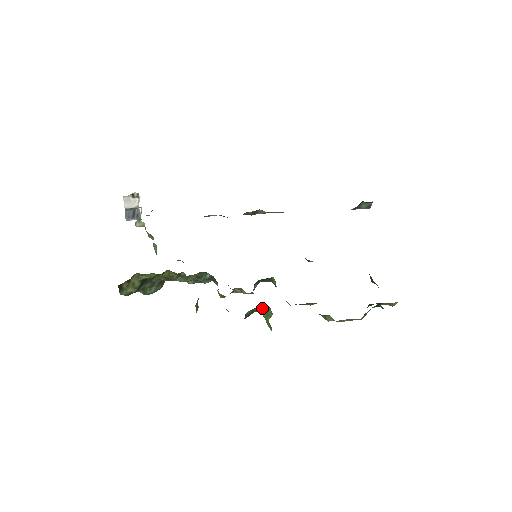
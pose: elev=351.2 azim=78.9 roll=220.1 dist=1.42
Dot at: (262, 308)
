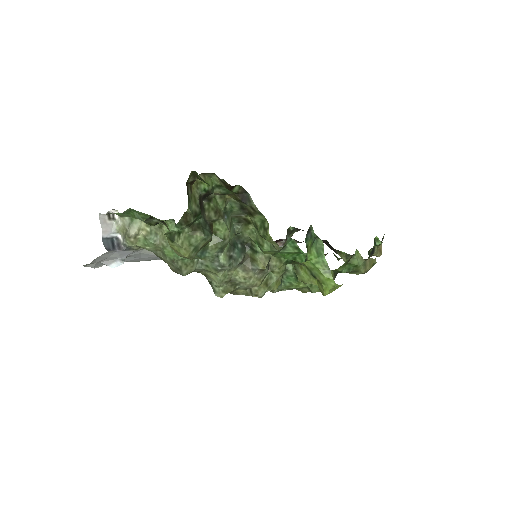
Dot at: (313, 233)
